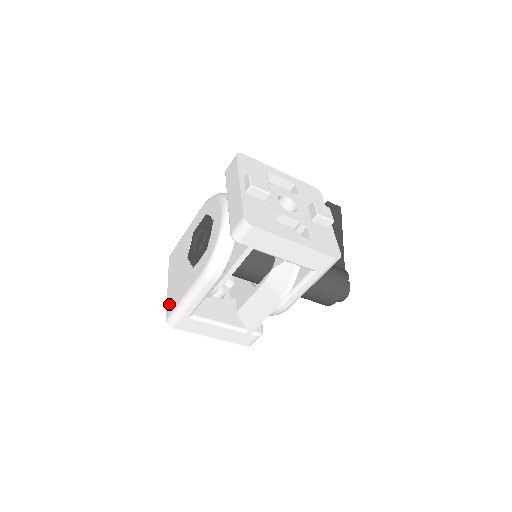
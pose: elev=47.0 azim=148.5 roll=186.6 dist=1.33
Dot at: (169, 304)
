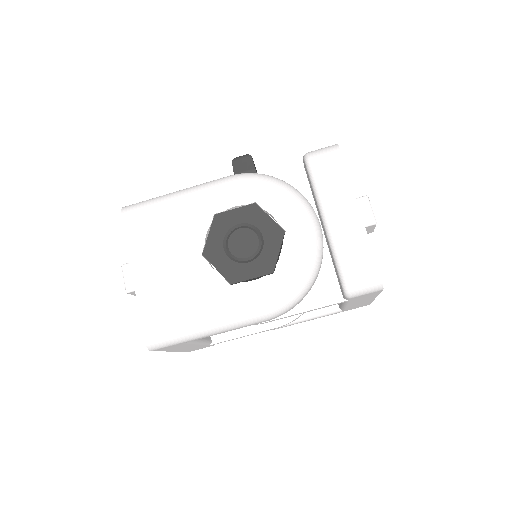
Dot at: (150, 314)
